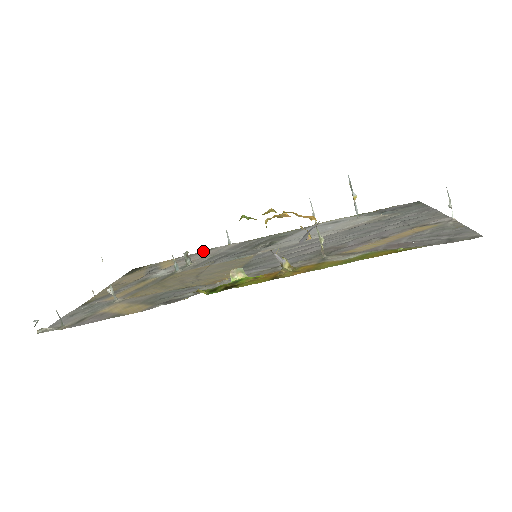
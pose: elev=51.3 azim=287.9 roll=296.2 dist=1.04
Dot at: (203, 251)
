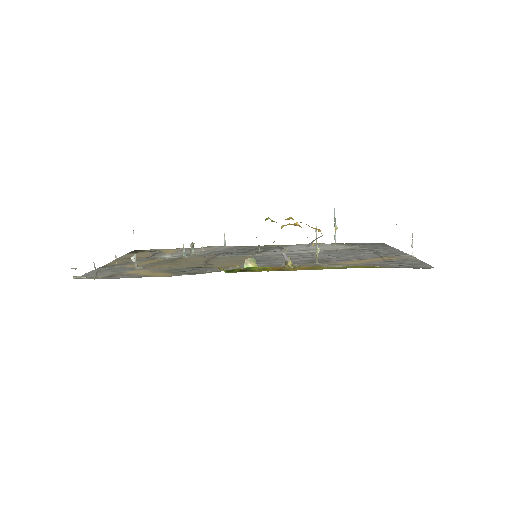
Dot at: occluded
